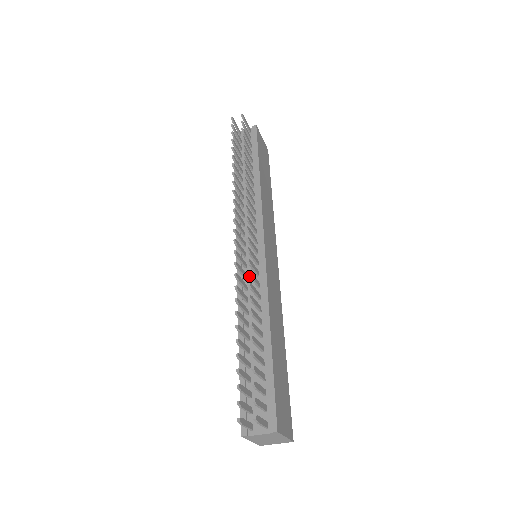
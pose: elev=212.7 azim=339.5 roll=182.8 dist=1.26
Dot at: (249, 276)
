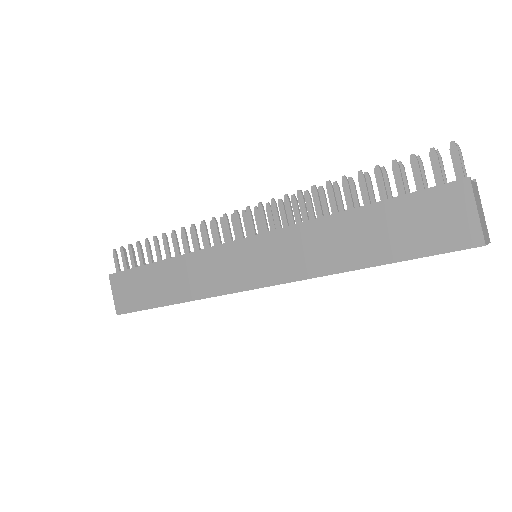
Dot at: (296, 199)
